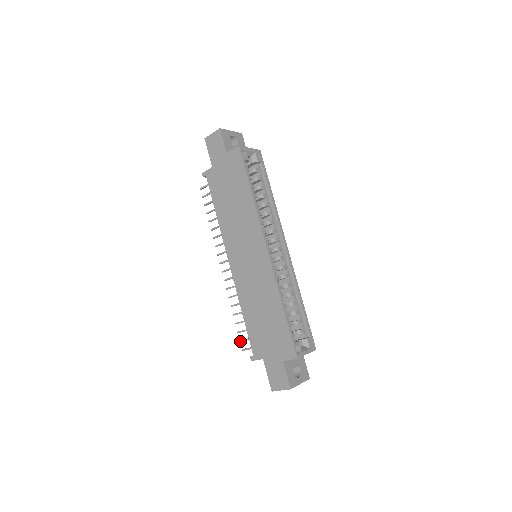
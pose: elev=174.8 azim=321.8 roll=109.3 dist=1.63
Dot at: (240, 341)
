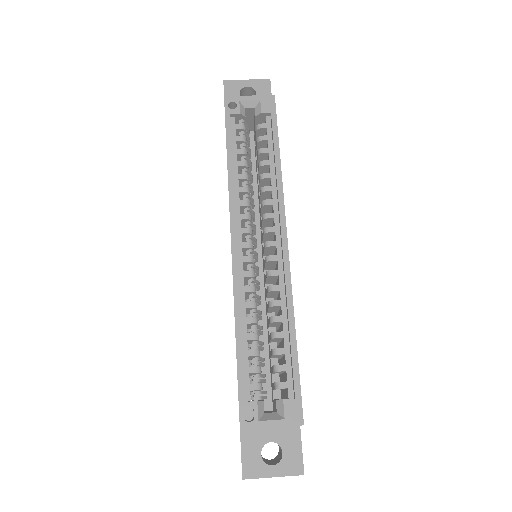
Dot at: occluded
